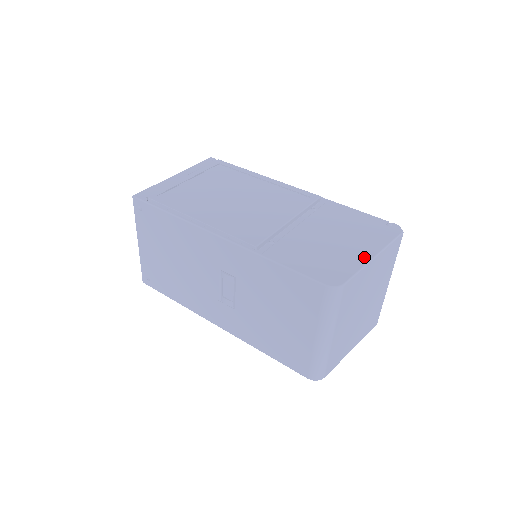
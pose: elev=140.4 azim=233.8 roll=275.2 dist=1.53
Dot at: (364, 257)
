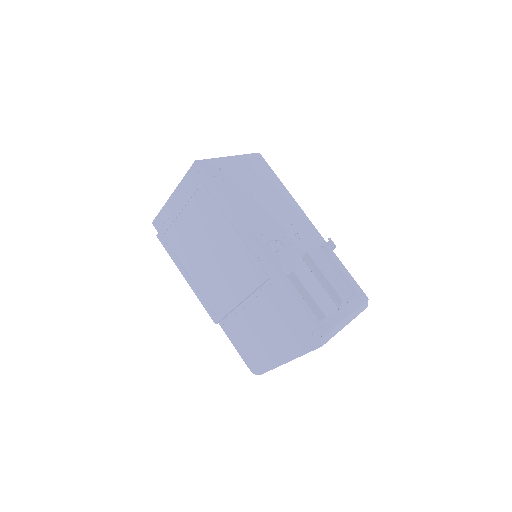
Dot at: (279, 360)
